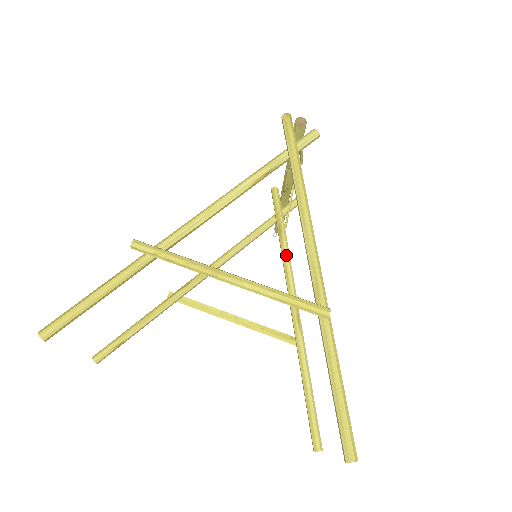
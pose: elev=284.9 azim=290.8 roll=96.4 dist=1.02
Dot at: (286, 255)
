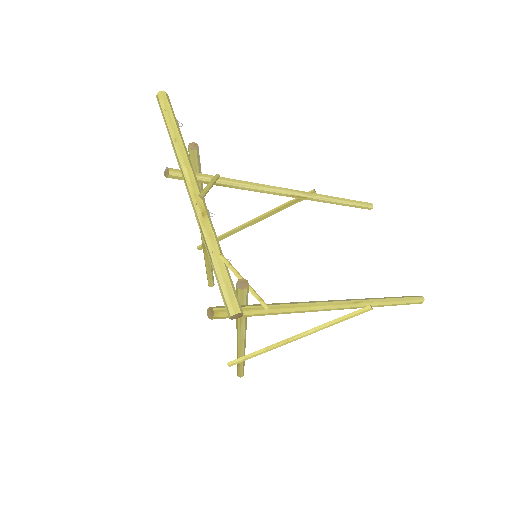
Dot at: (247, 189)
